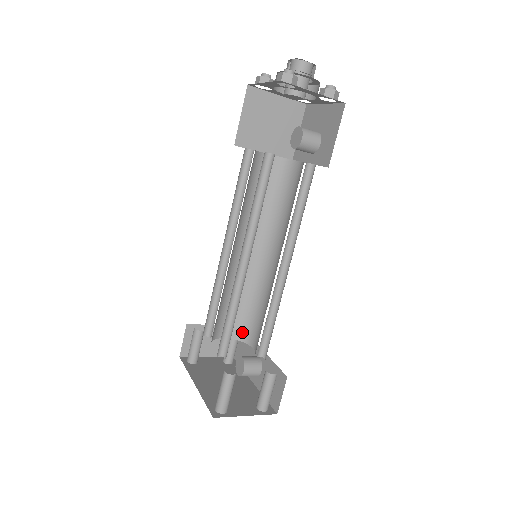
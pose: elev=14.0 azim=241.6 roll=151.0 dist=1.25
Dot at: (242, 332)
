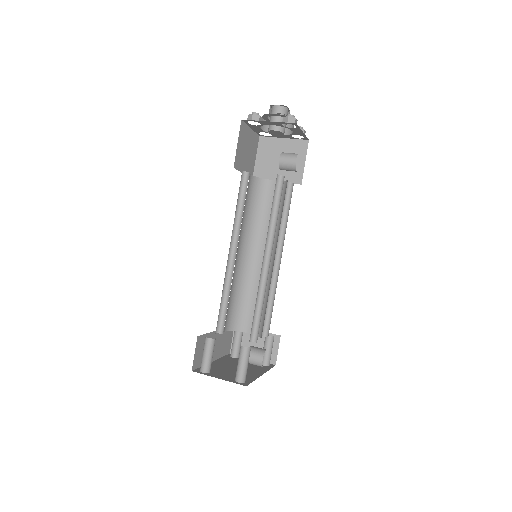
Dot at: (260, 328)
